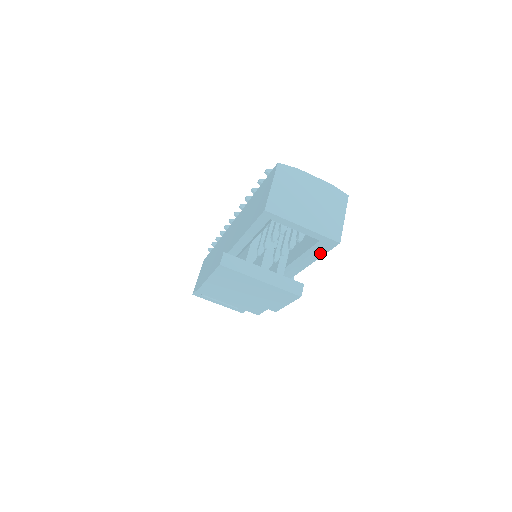
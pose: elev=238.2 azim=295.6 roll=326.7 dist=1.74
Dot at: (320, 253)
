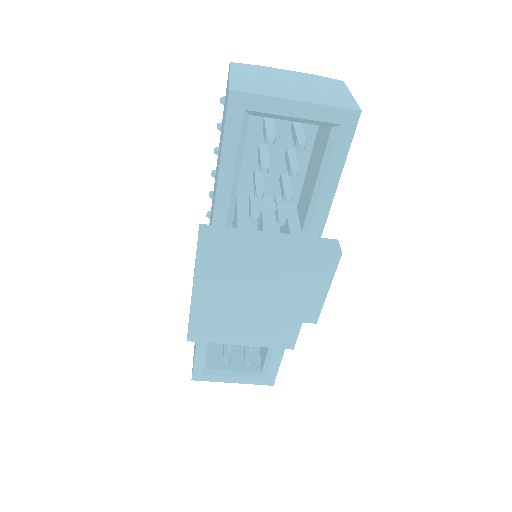
Dot at: (340, 157)
